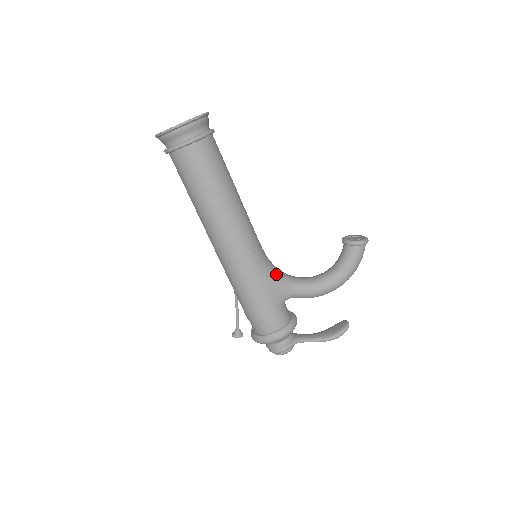
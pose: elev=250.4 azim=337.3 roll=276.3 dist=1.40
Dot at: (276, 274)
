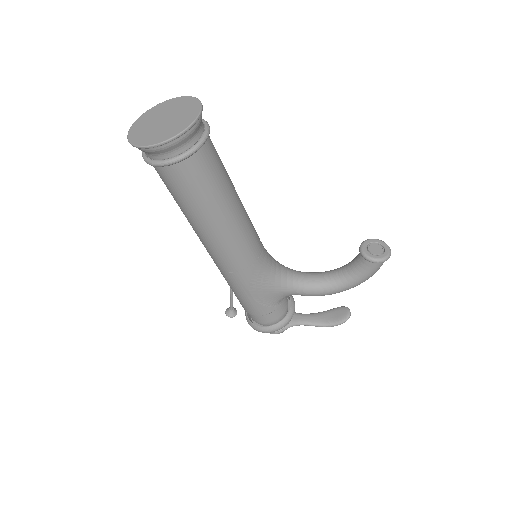
Dot at: (276, 278)
